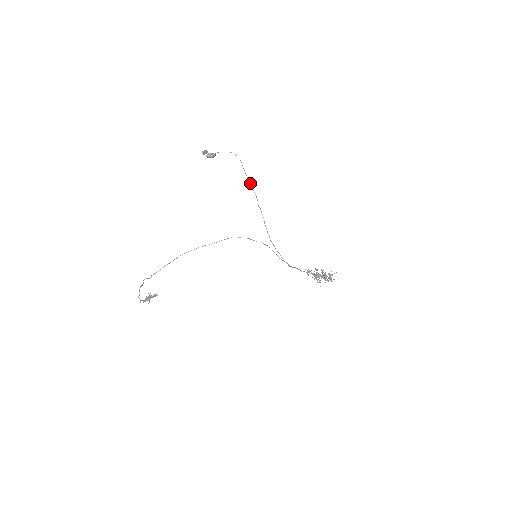
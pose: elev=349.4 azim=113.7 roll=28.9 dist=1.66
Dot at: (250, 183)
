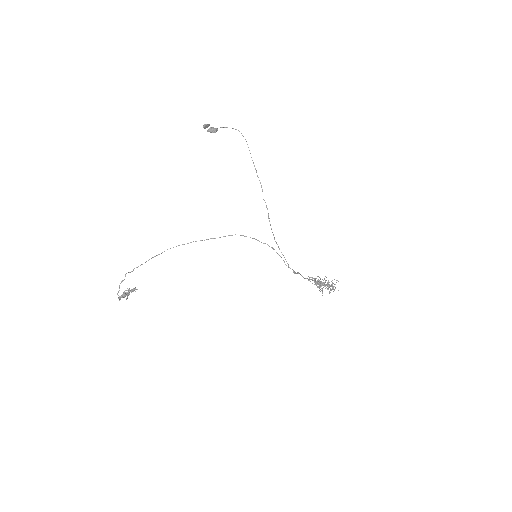
Dot at: (256, 170)
